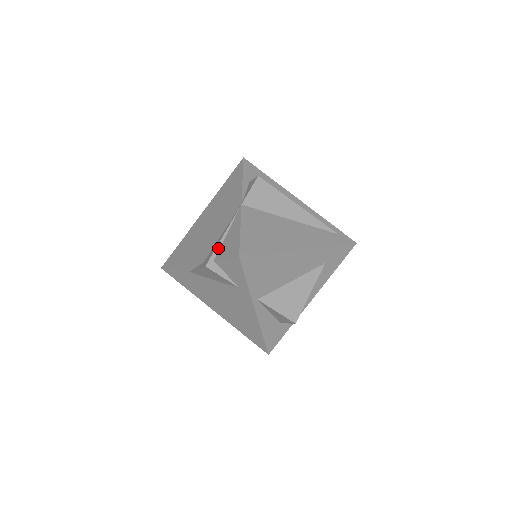
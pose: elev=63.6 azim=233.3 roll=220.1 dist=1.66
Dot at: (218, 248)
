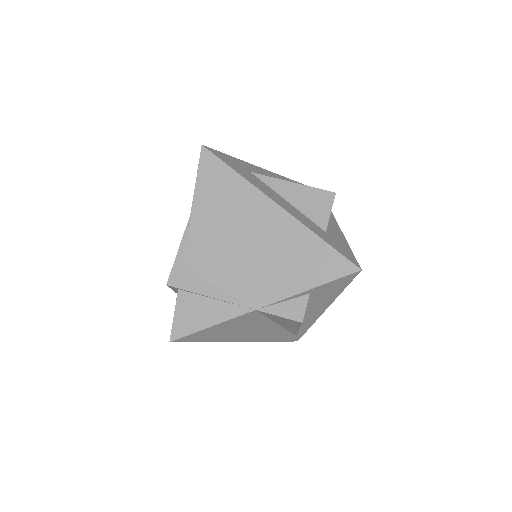
Dot at: (193, 293)
